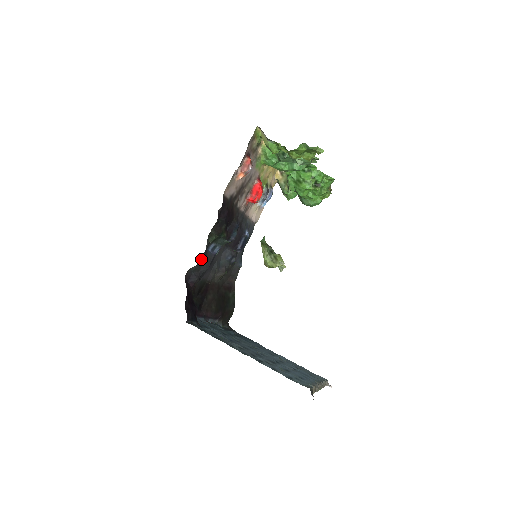
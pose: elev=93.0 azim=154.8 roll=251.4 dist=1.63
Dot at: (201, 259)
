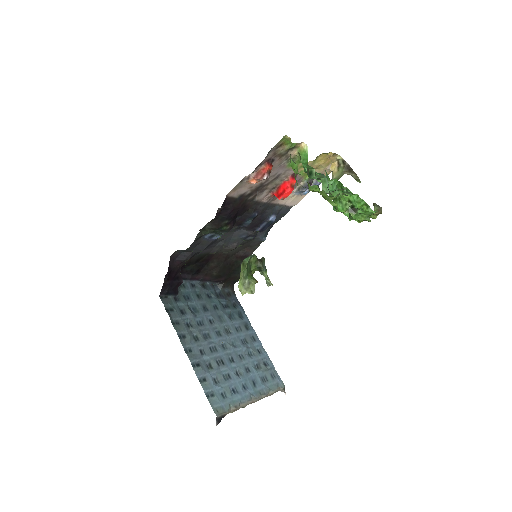
Dot at: (191, 246)
